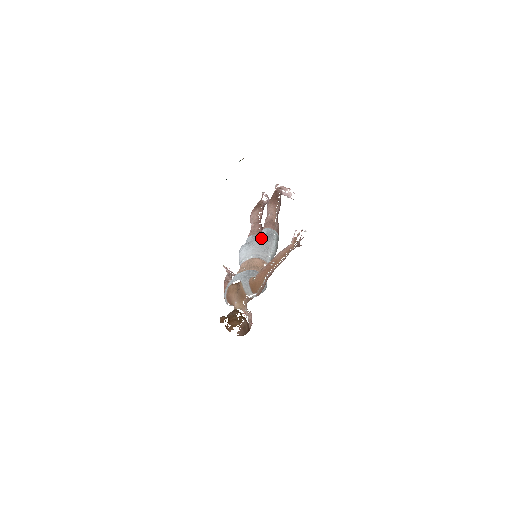
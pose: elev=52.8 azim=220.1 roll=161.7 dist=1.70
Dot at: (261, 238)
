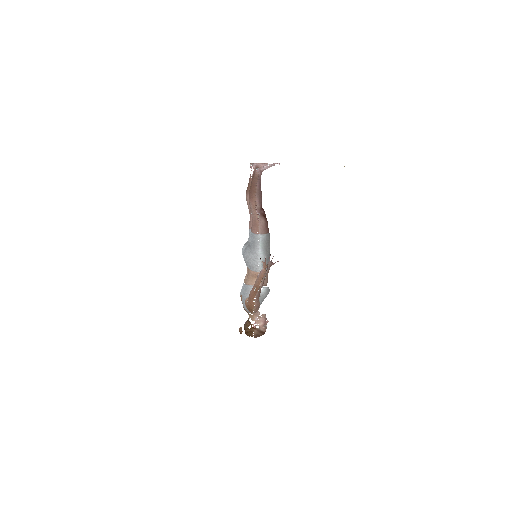
Dot at: (247, 250)
